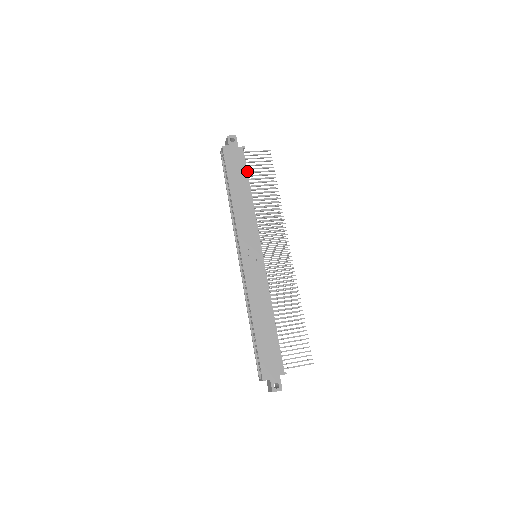
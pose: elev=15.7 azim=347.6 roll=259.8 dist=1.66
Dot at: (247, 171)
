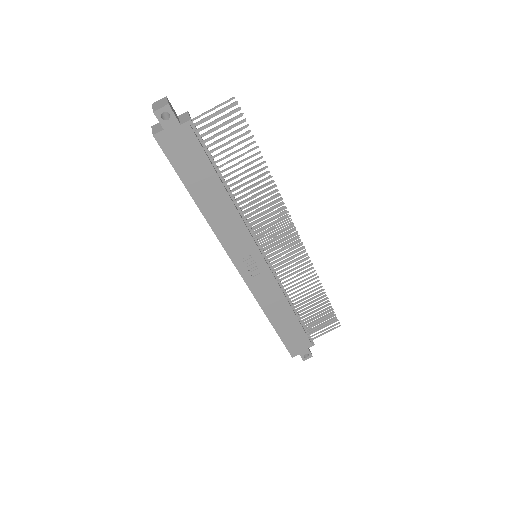
Dot at: (208, 152)
